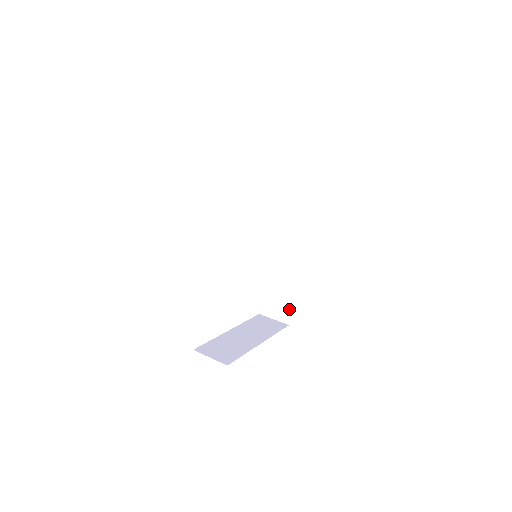
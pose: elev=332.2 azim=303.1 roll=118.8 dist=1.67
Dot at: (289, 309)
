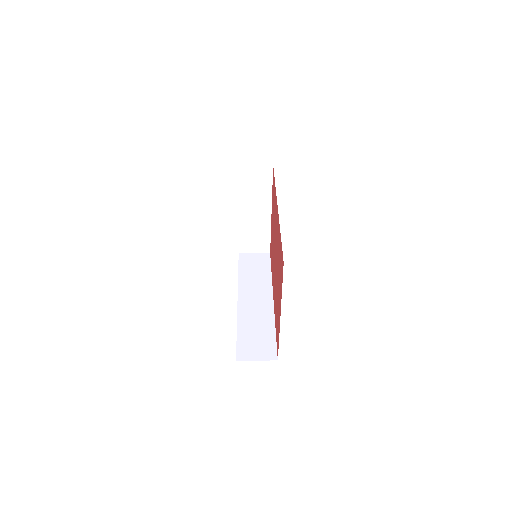
Dot at: (274, 345)
